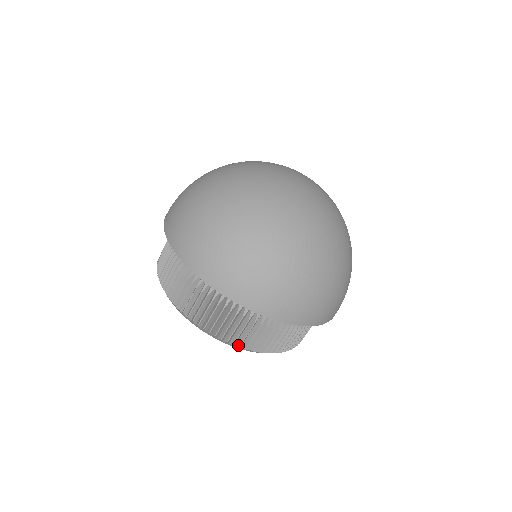
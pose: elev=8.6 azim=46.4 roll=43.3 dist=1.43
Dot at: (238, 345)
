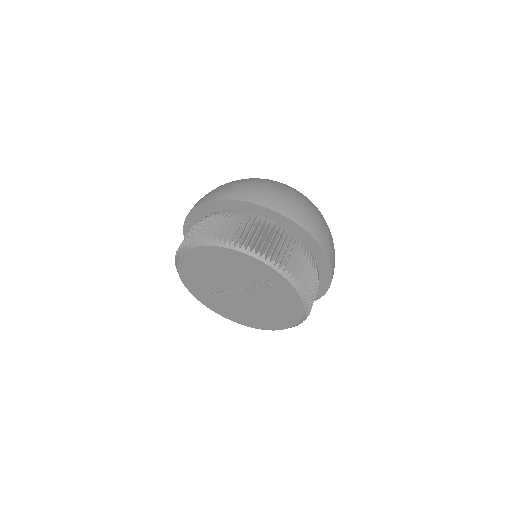
Dot at: (264, 253)
